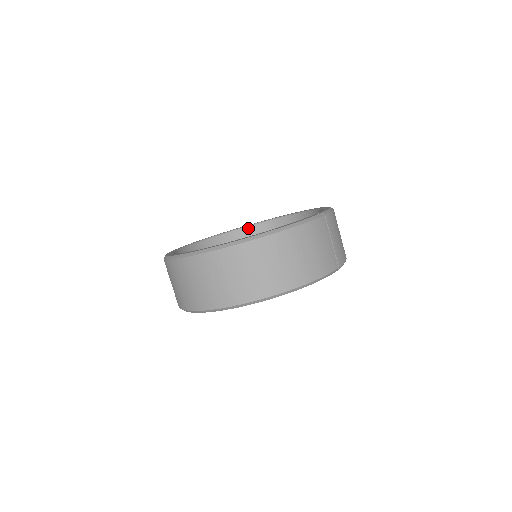
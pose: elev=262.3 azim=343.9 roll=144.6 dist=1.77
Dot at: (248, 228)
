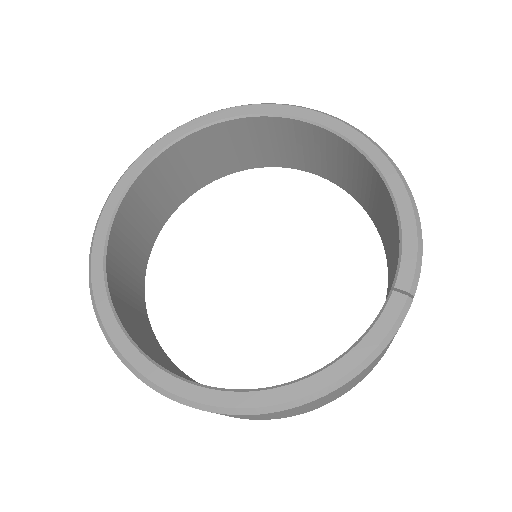
Dot at: (223, 124)
